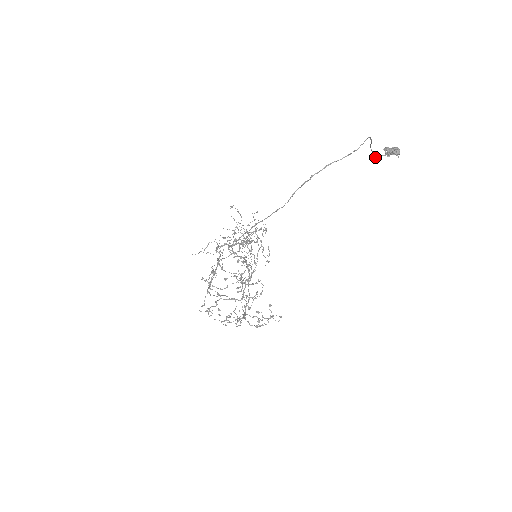
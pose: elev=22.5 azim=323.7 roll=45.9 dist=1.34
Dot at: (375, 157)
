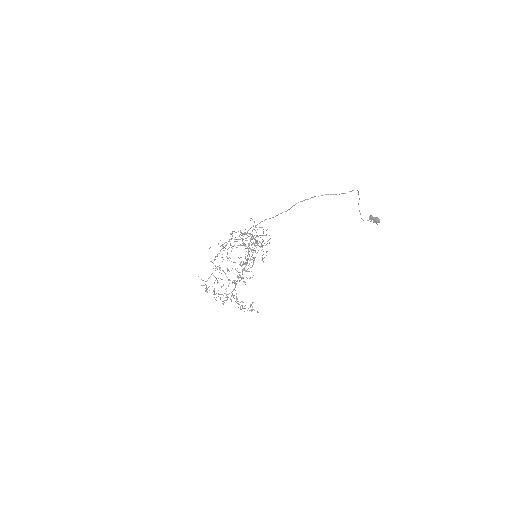
Dot at: (361, 218)
